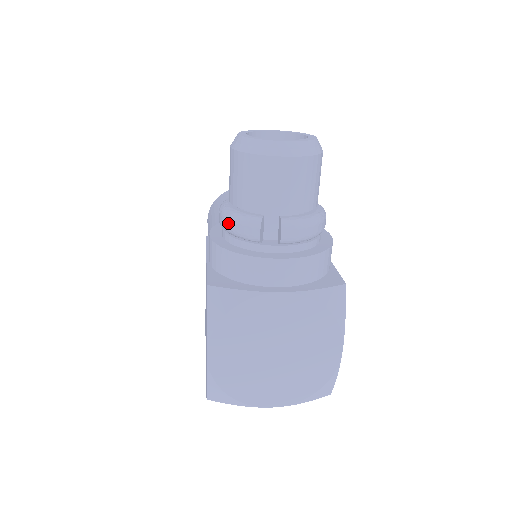
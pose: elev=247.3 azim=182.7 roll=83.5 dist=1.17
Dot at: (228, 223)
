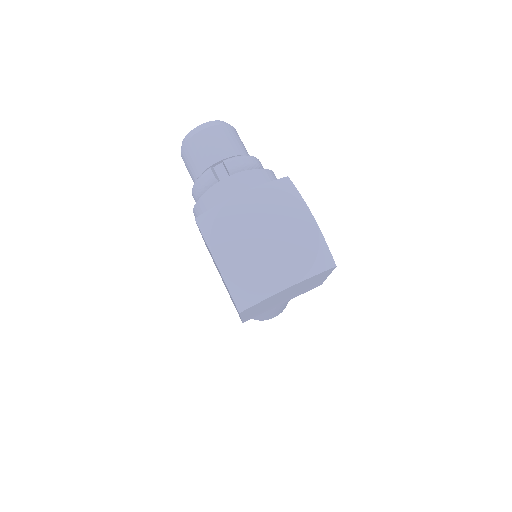
Dot at: (196, 188)
